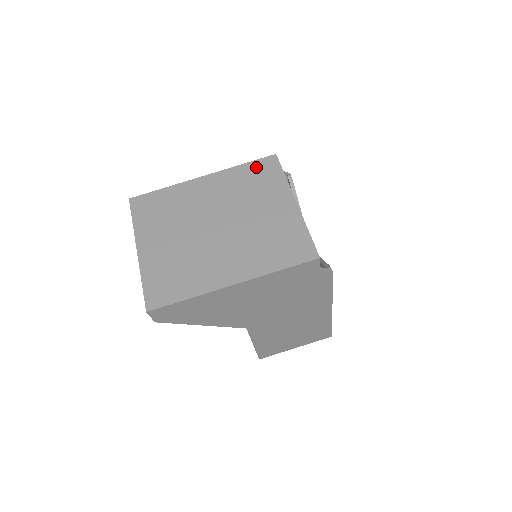
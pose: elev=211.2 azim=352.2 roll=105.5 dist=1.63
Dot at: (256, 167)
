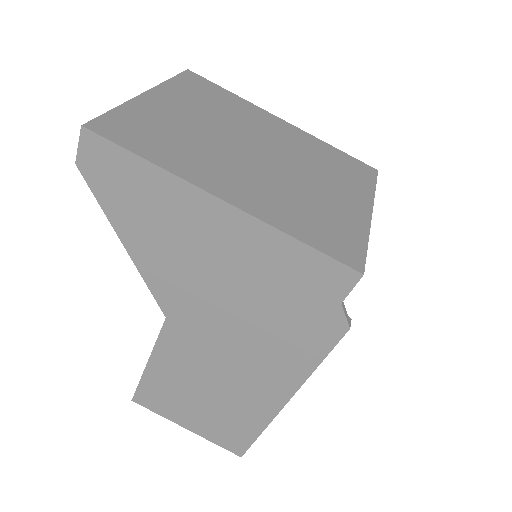
Dot at: (348, 159)
